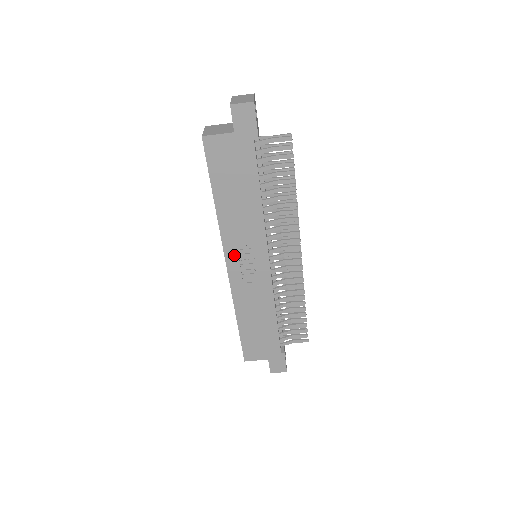
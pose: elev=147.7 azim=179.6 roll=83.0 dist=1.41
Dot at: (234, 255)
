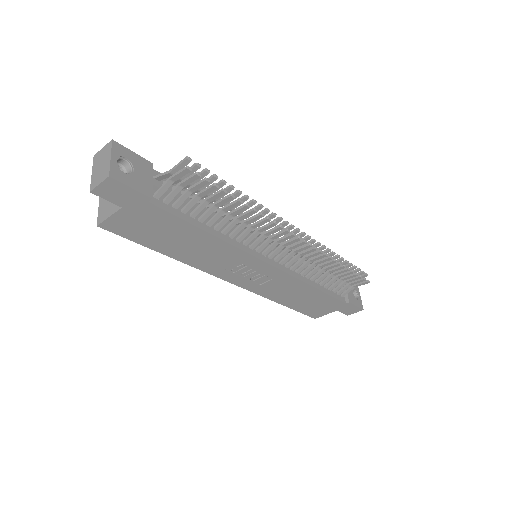
Dot at: (230, 275)
